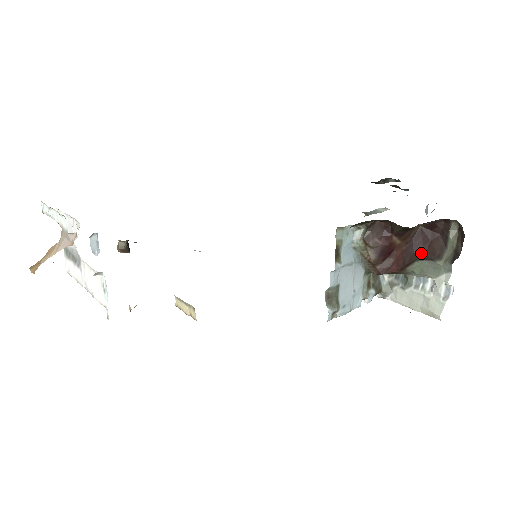
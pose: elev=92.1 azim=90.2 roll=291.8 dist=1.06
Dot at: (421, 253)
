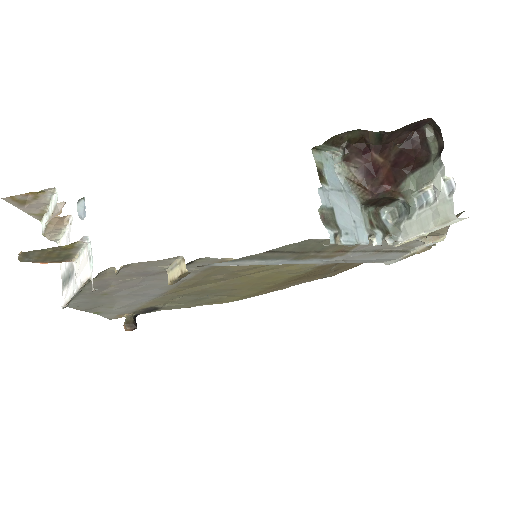
Dot at: (409, 167)
